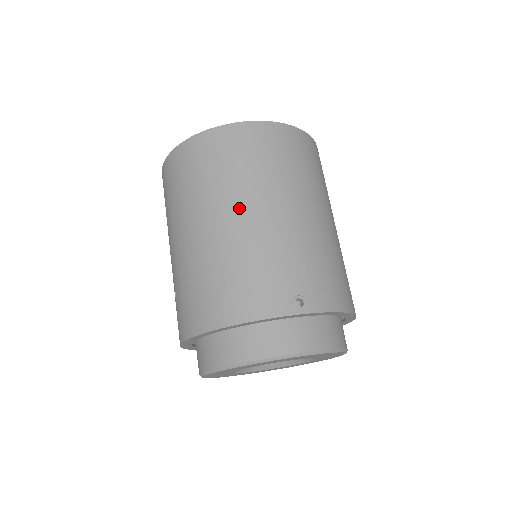
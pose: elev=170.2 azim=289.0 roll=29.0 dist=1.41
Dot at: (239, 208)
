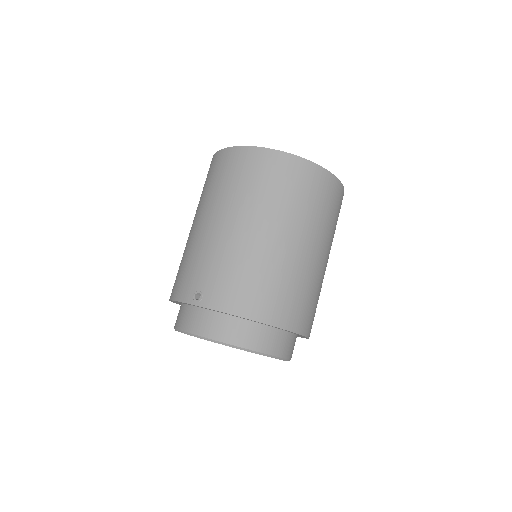
Dot at: (200, 217)
